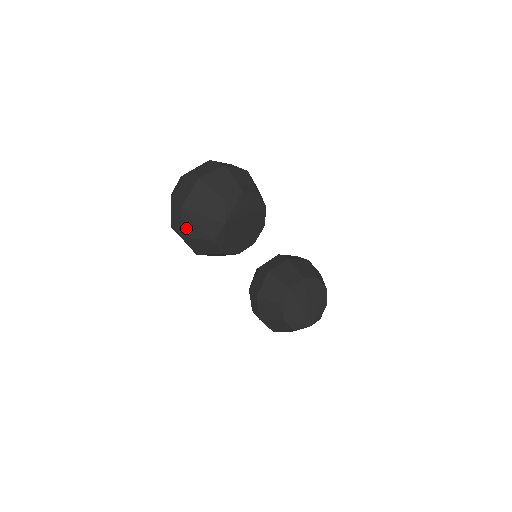
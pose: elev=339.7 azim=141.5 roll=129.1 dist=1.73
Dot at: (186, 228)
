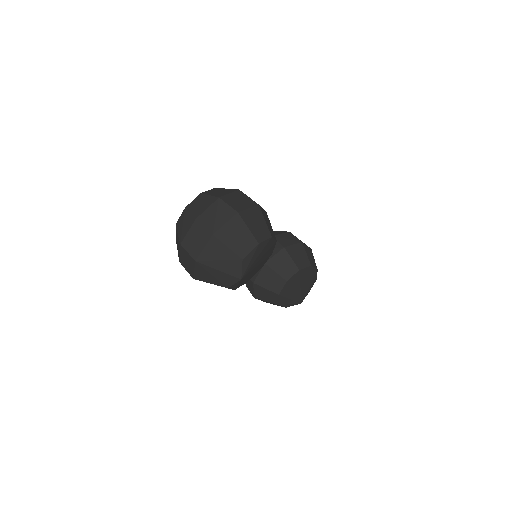
Dot at: (199, 275)
